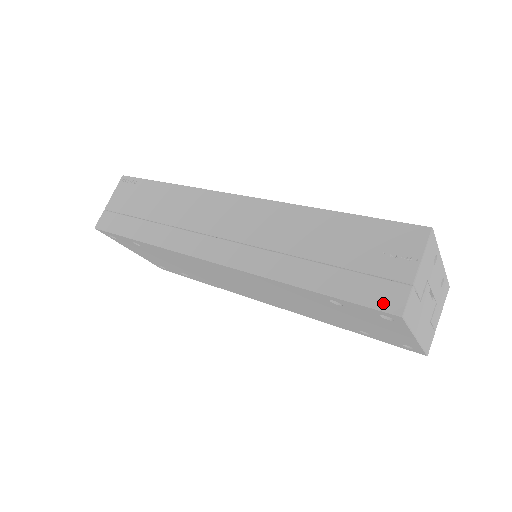
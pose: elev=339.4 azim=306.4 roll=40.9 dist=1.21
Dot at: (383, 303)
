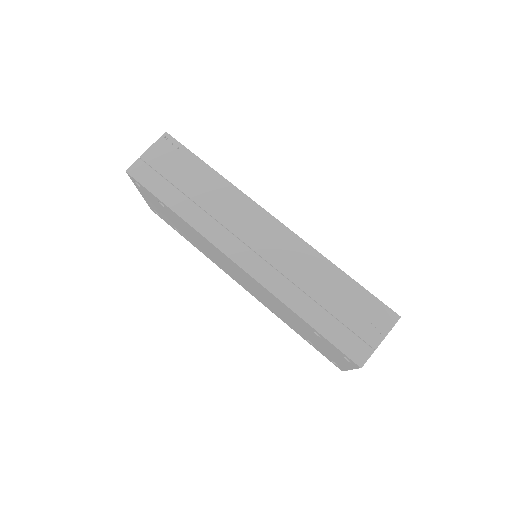
Dot at: (353, 354)
